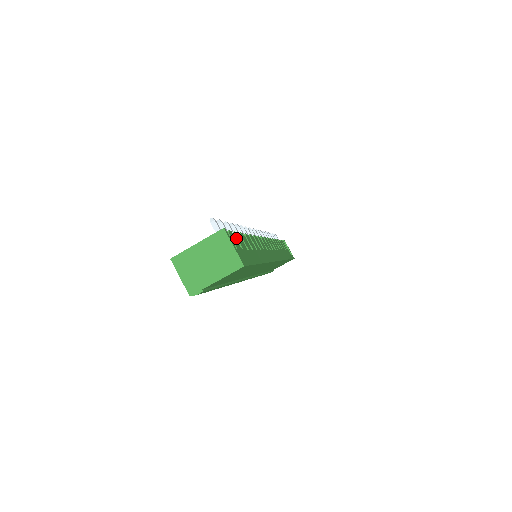
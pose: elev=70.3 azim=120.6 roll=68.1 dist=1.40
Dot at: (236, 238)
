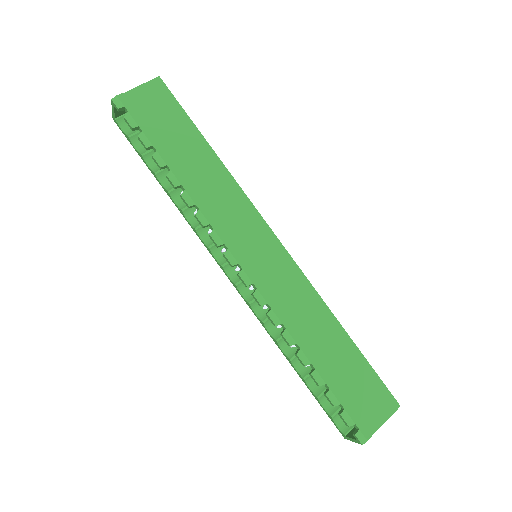
Dot at: occluded
